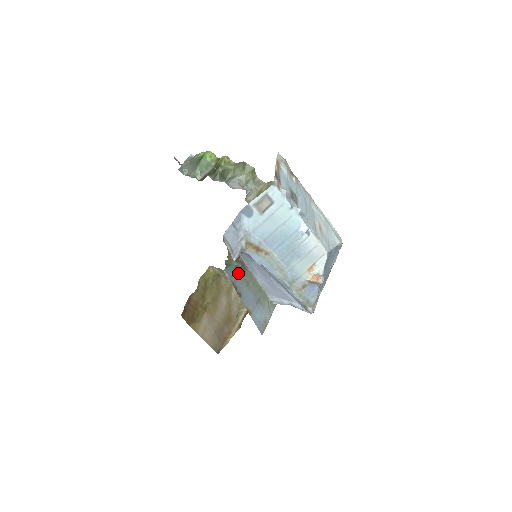
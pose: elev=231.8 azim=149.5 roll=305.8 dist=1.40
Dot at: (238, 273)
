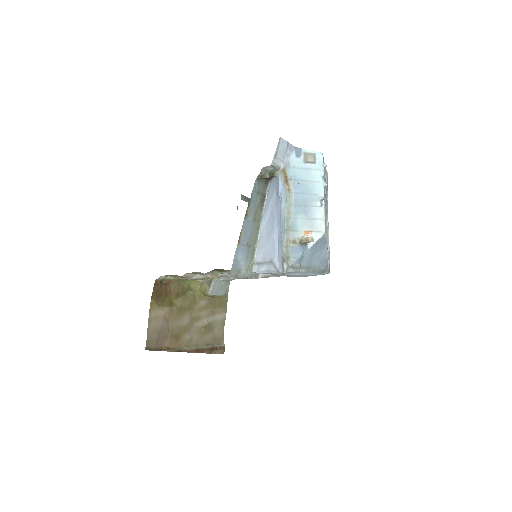
Dot at: (257, 199)
